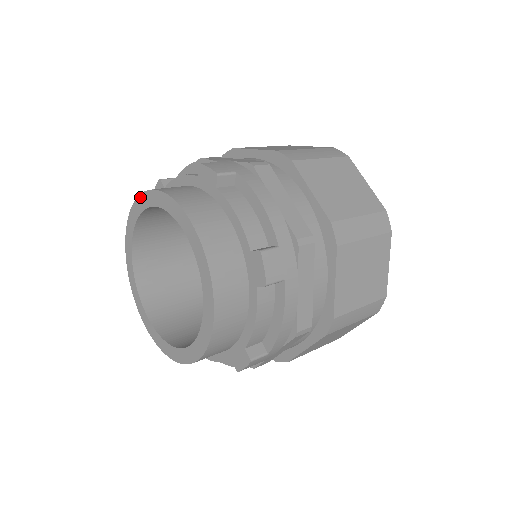
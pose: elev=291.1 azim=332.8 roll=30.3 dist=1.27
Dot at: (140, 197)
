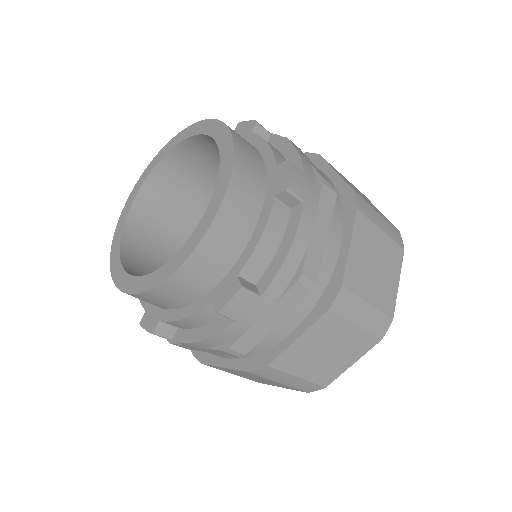
Dot at: (169, 142)
